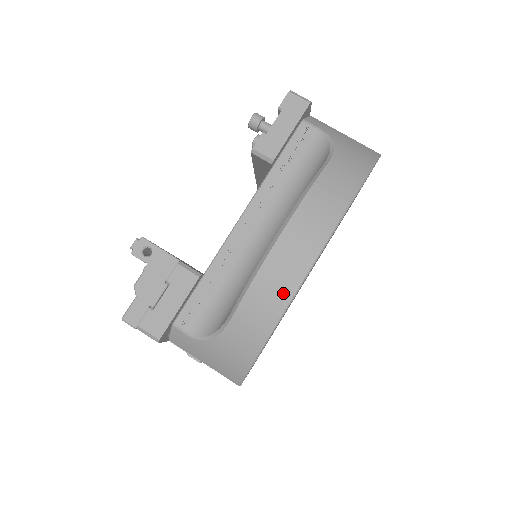
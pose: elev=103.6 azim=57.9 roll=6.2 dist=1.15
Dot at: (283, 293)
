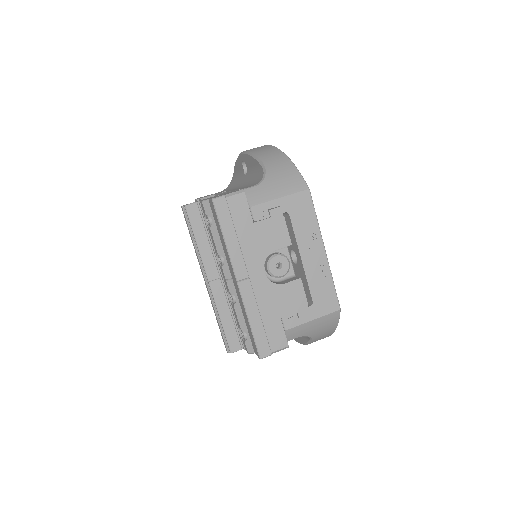
Dot at: (267, 147)
